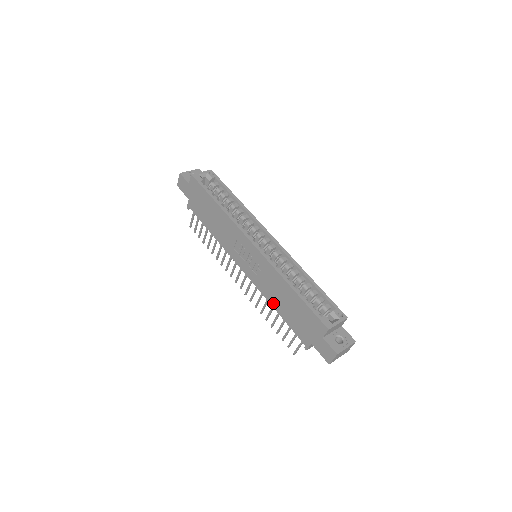
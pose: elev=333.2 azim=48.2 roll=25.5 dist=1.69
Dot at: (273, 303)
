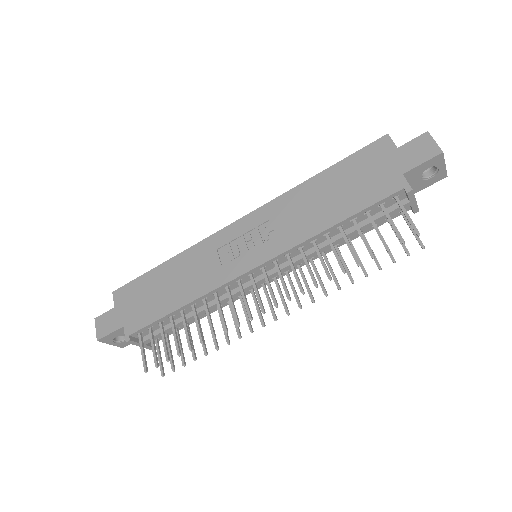
Dot at: (321, 225)
